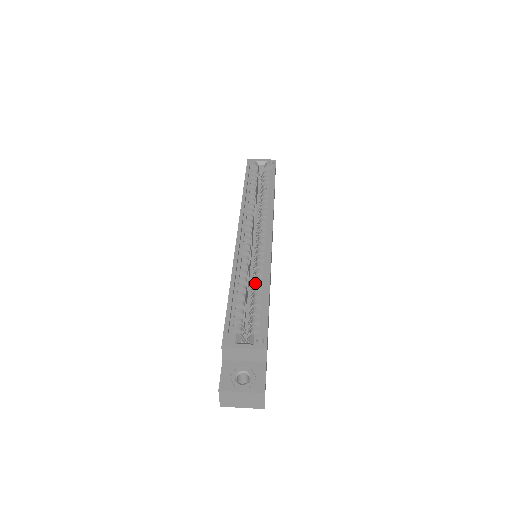
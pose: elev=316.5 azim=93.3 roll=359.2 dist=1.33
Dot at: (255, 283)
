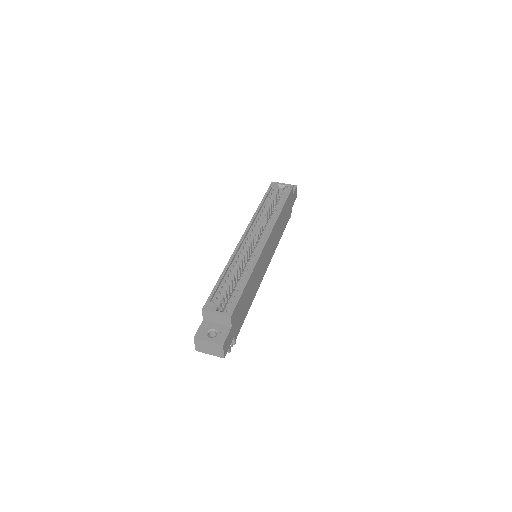
Dot at: (242, 273)
